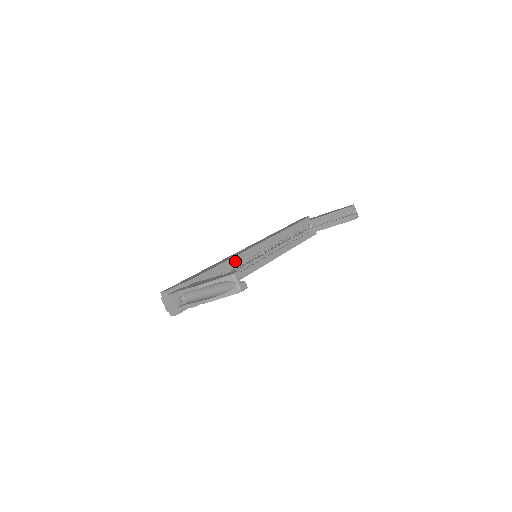
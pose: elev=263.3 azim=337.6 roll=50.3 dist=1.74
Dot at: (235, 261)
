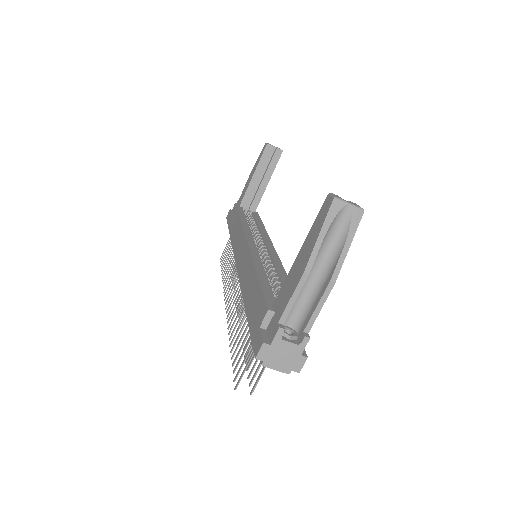
Dot at: (259, 262)
